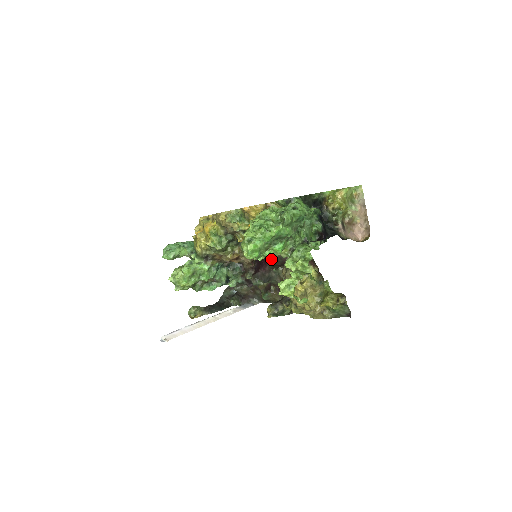
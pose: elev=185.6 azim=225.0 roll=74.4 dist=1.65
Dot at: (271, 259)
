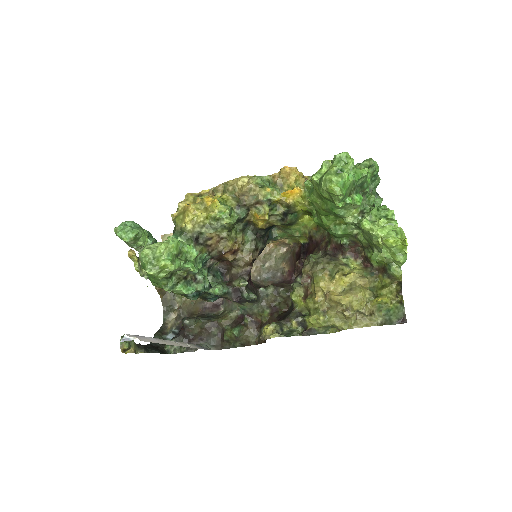
Dot at: occluded
